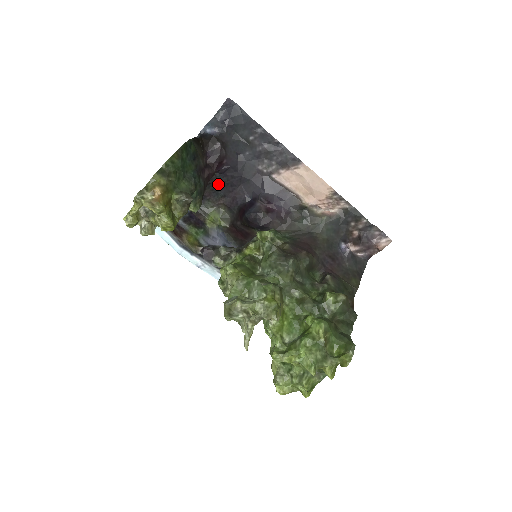
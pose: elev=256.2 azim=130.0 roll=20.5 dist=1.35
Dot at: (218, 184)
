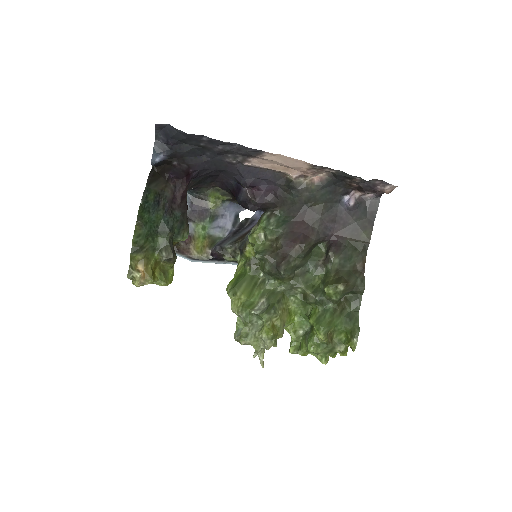
Dot at: (199, 181)
